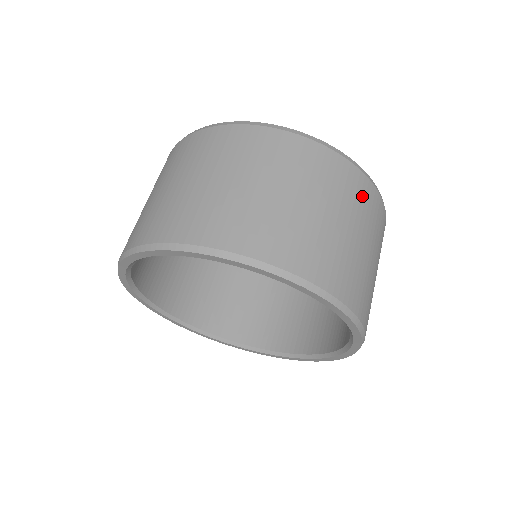
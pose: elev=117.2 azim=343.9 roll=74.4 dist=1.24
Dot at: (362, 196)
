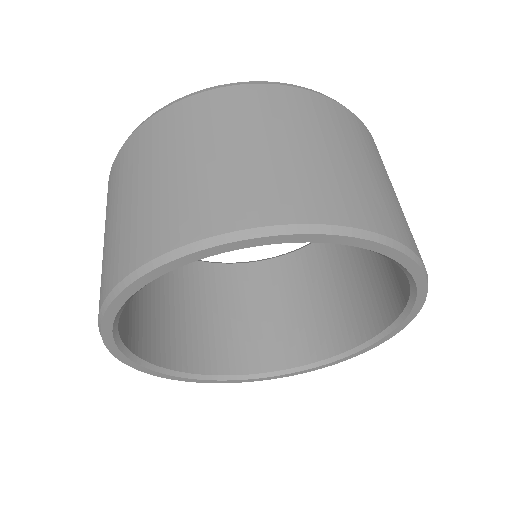
Dot at: occluded
